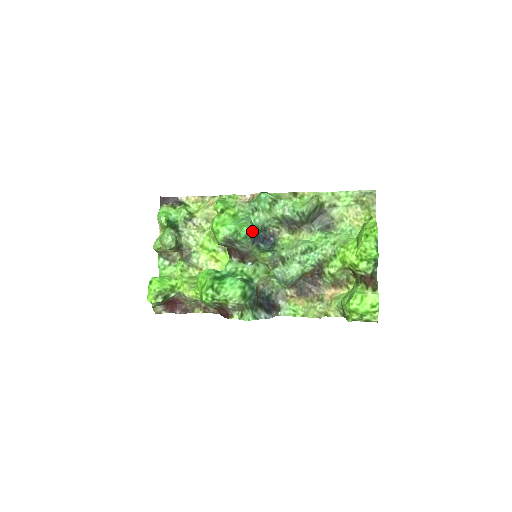
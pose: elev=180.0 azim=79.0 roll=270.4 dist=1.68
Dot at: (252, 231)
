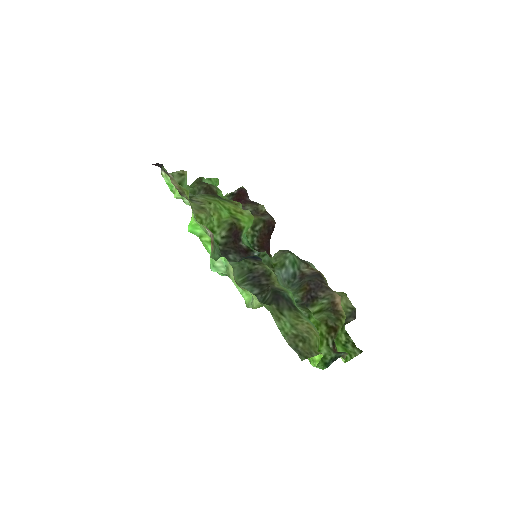
Dot at: occluded
